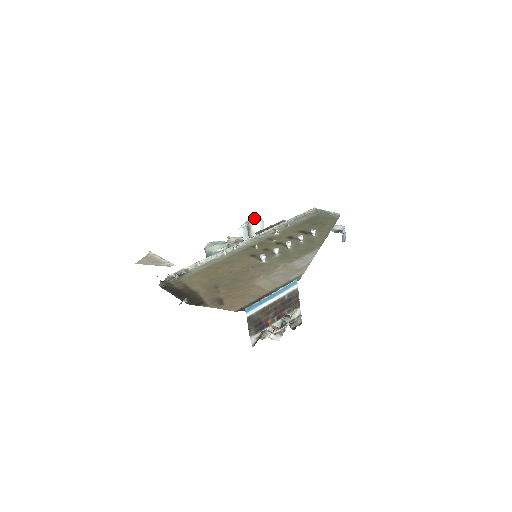
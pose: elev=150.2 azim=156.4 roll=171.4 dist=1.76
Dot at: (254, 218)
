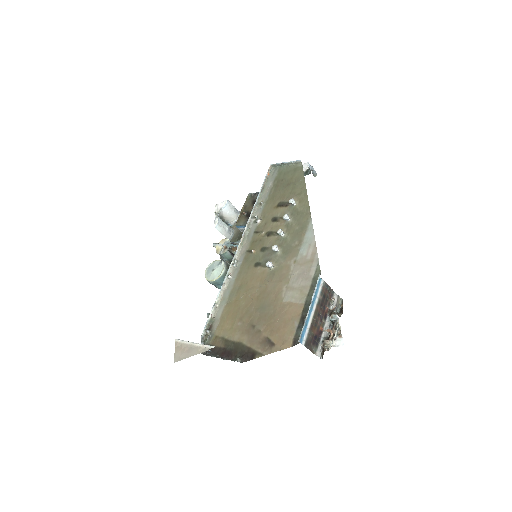
Dot at: (219, 205)
